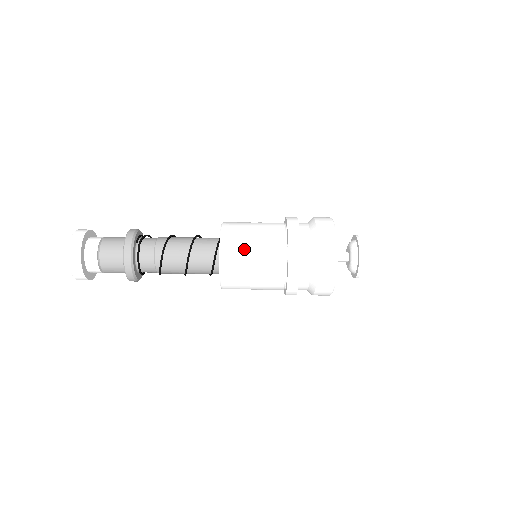
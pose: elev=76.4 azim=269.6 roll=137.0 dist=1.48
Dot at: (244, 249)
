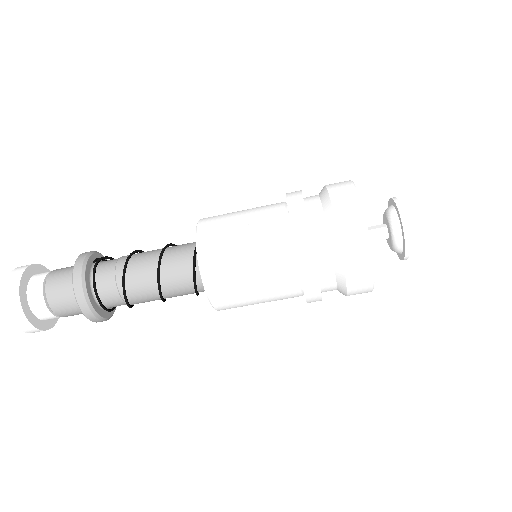
Dot at: (229, 230)
